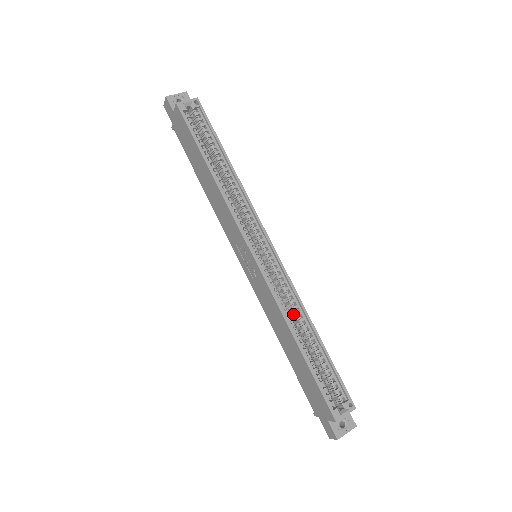
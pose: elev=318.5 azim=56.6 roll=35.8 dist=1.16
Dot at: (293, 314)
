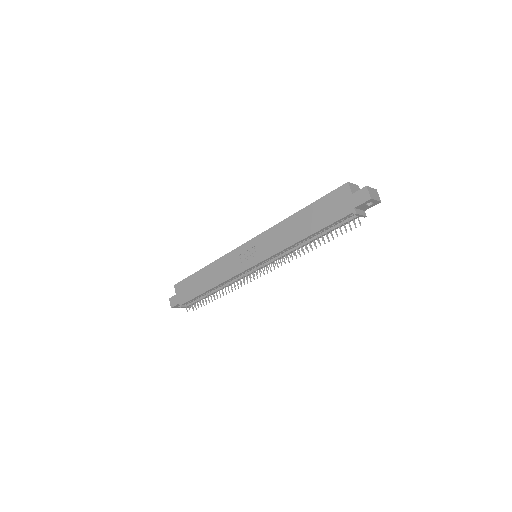
Dot at: occluded
